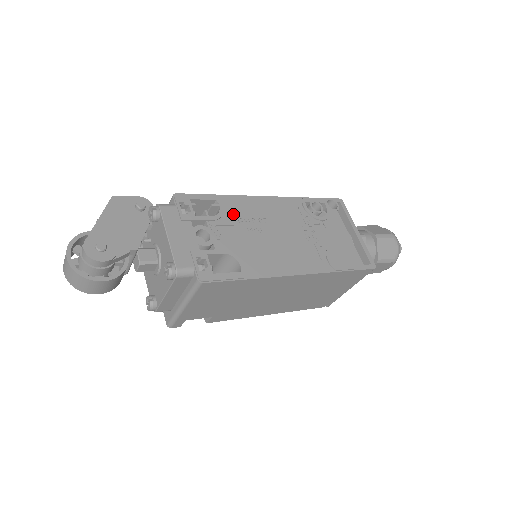
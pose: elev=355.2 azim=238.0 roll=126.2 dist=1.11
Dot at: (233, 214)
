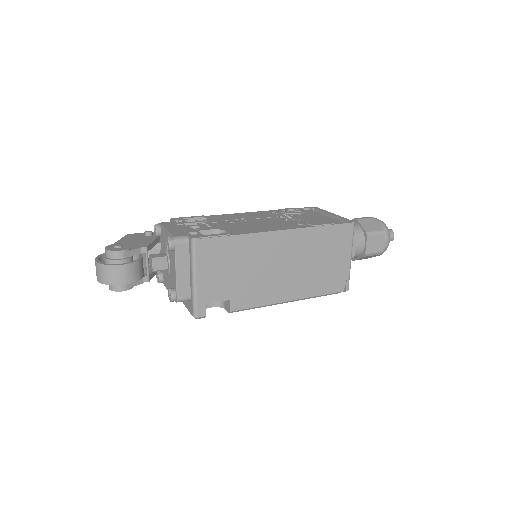
Dot at: (219, 219)
